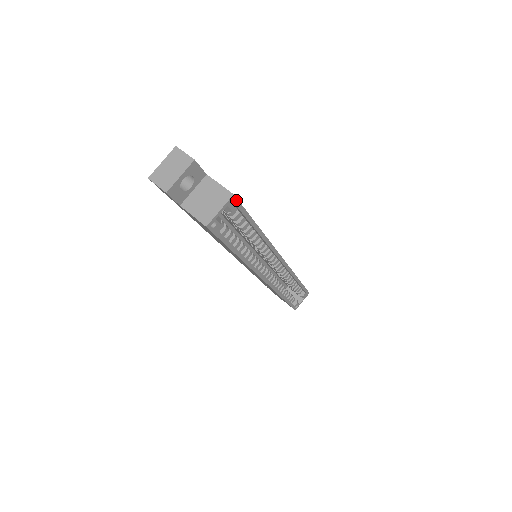
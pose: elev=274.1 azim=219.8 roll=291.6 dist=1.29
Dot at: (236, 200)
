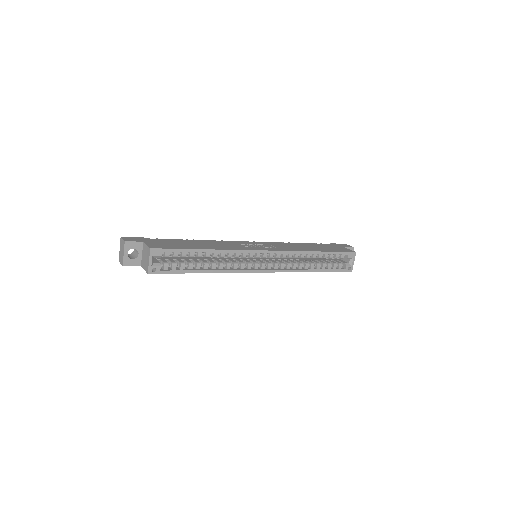
Dot at: (157, 249)
